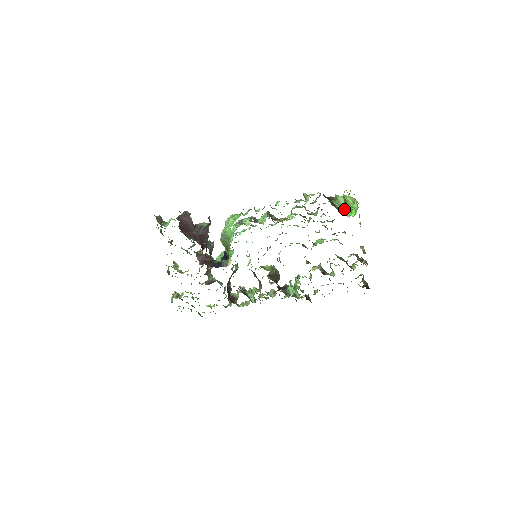
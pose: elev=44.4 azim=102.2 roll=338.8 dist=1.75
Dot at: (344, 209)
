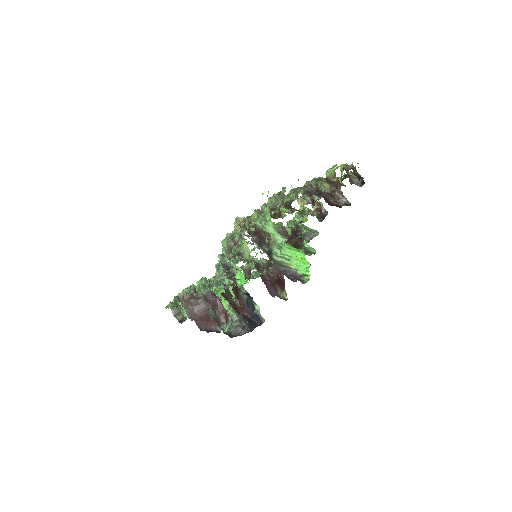
Dot at: (292, 259)
